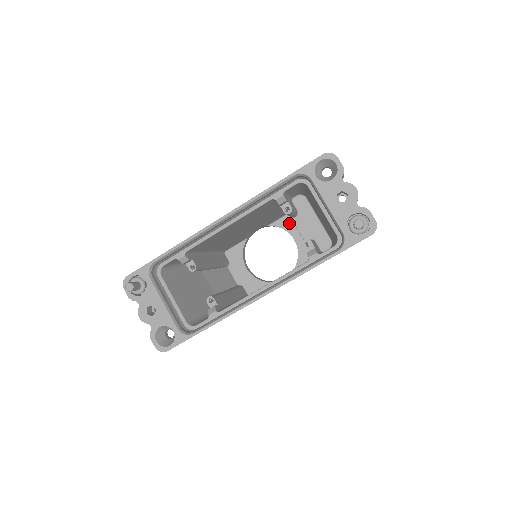
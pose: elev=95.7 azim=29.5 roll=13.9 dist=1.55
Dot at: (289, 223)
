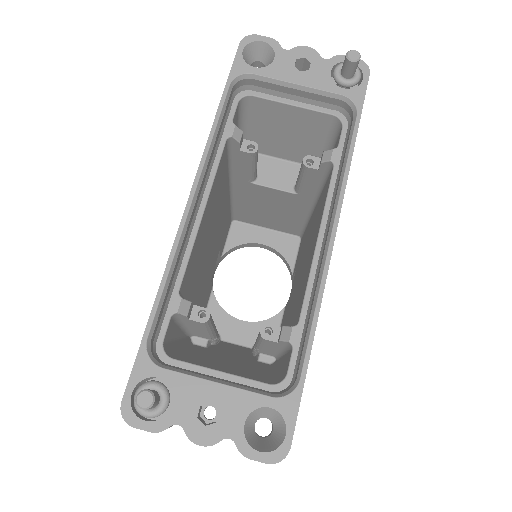
Dot at: (241, 233)
